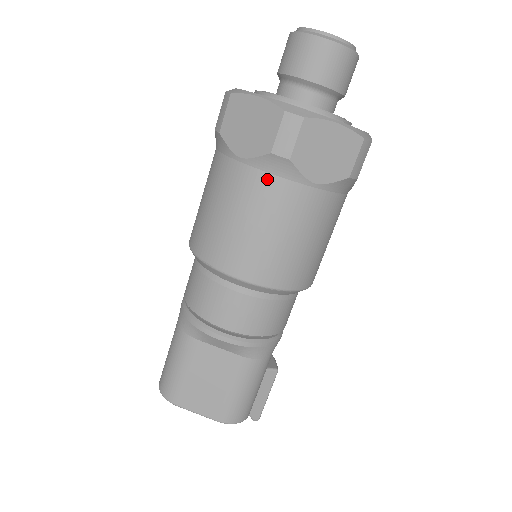
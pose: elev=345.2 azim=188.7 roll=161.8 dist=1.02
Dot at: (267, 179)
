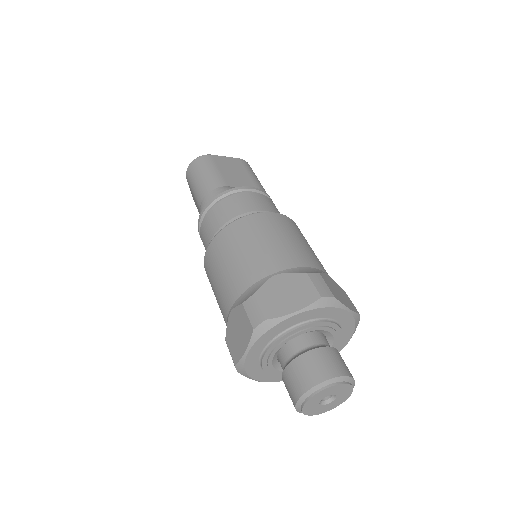
Dot at: (226, 324)
